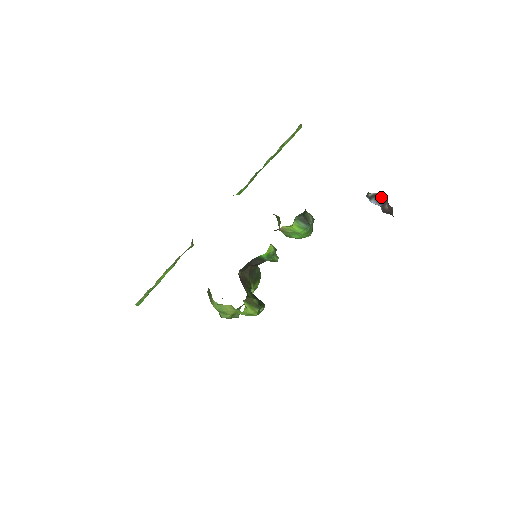
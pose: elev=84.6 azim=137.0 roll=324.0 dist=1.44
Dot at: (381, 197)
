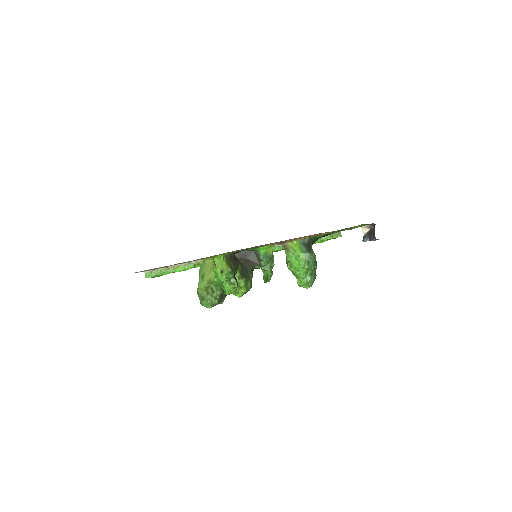
Dot at: (372, 230)
